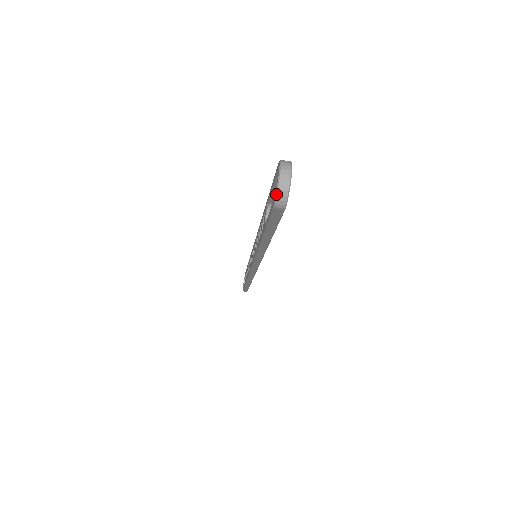
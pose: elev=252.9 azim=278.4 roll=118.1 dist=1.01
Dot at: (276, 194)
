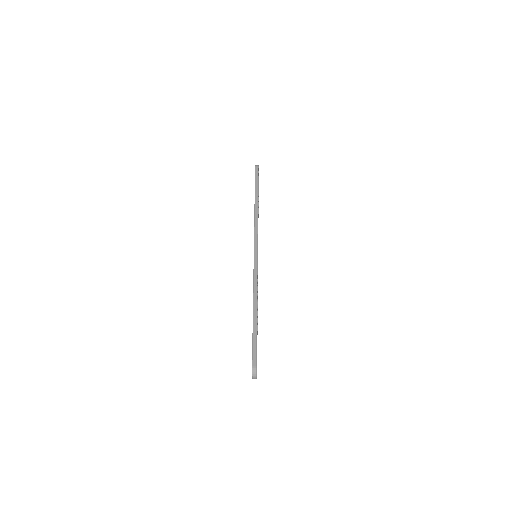
Dot at: occluded
